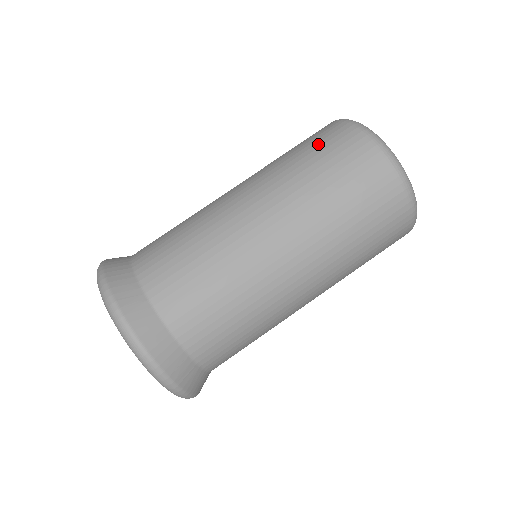
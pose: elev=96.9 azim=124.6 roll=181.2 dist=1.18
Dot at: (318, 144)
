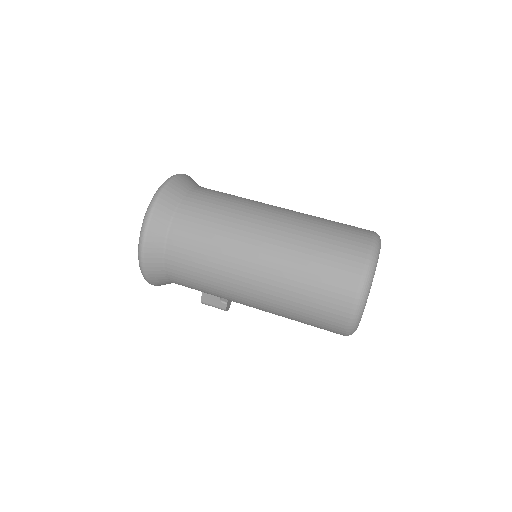
Dot at: occluded
